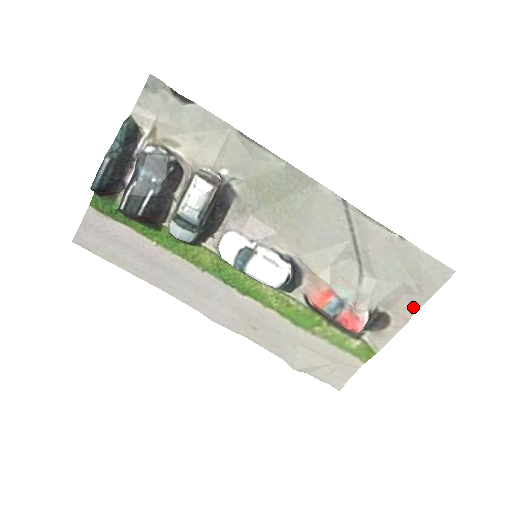
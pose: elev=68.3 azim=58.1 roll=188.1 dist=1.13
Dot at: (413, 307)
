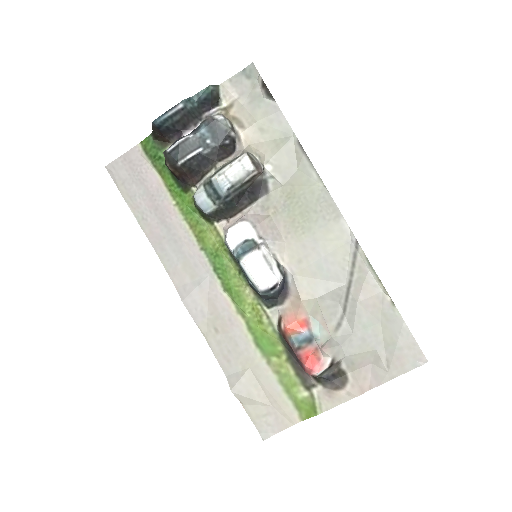
Dot at: (374, 381)
